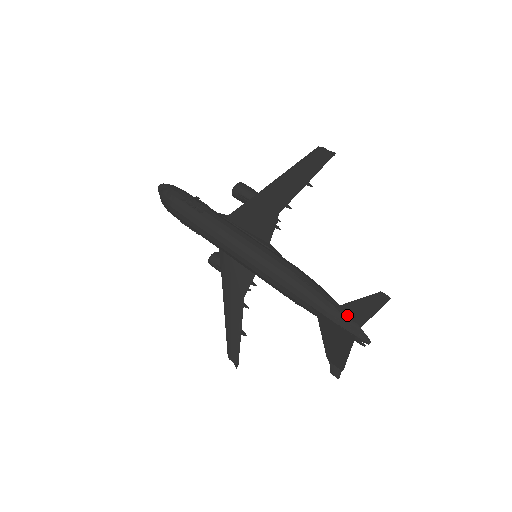
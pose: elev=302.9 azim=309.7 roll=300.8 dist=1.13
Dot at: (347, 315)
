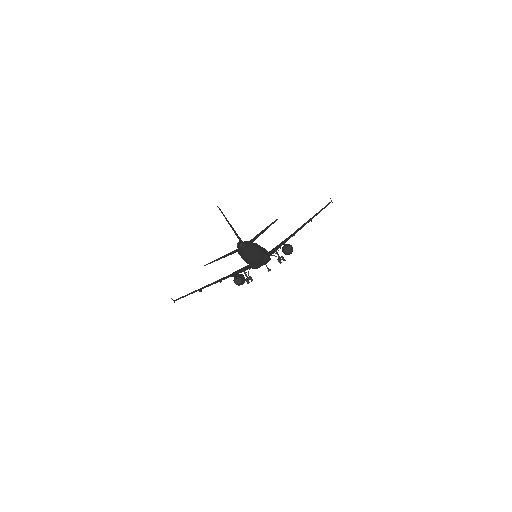
Dot at: (251, 241)
